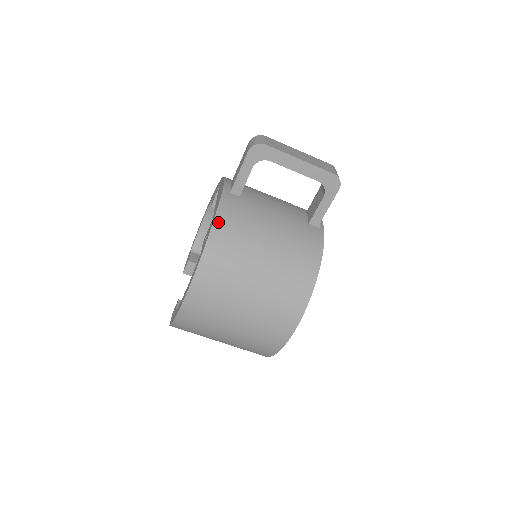
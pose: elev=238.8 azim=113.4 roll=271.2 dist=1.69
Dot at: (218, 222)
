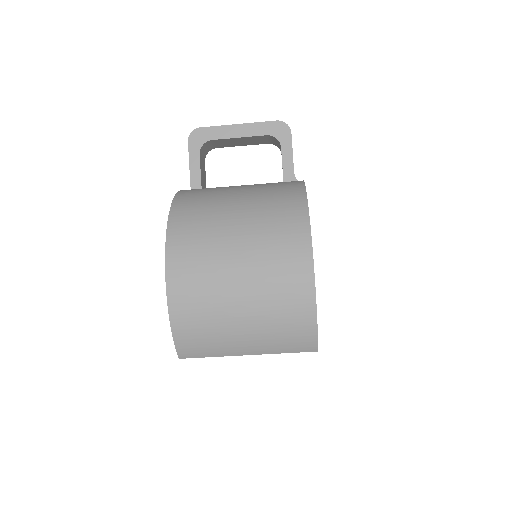
Dot at: (178, 199)
